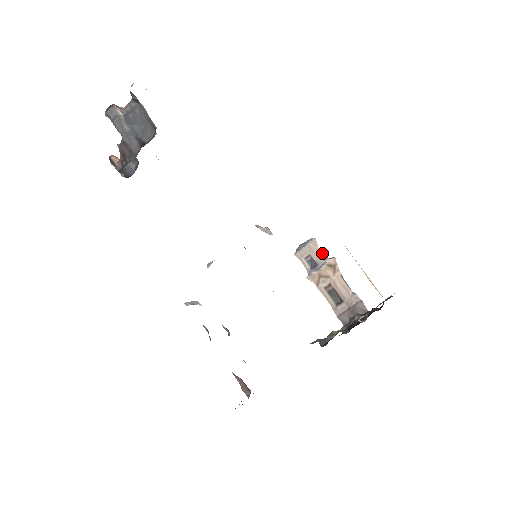
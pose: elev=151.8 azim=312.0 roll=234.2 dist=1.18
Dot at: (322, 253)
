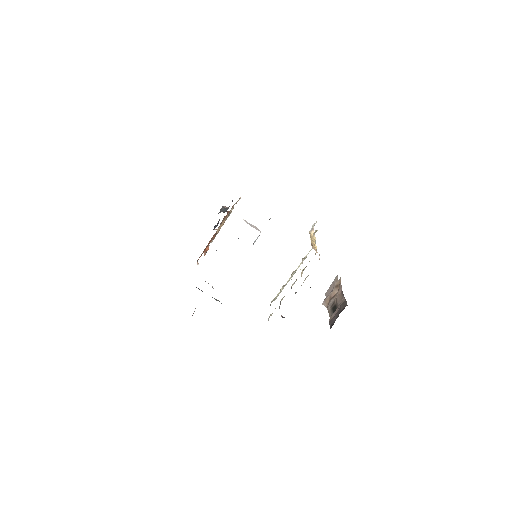
Dot at: occluded
